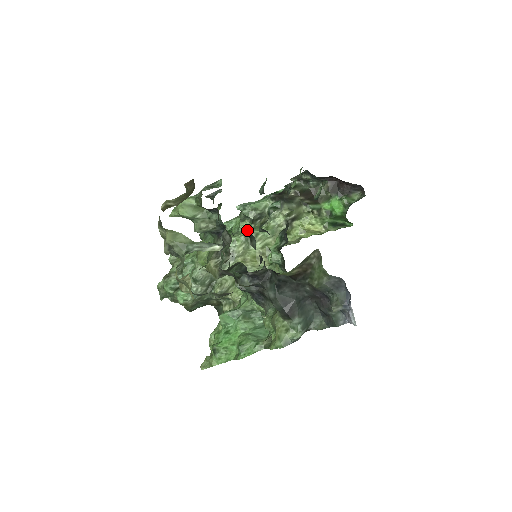
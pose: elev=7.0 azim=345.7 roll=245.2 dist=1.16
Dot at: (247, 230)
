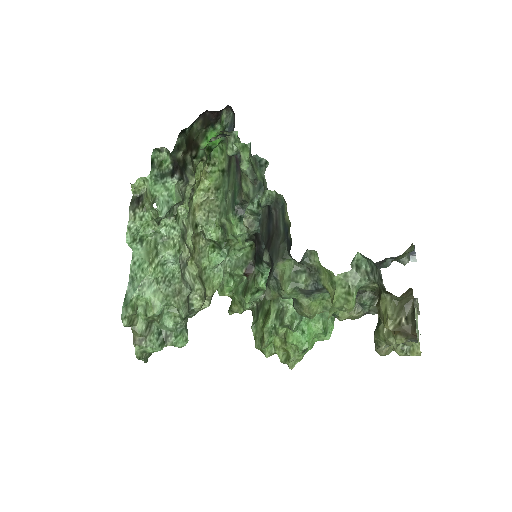
Dot at: (174, 228)
